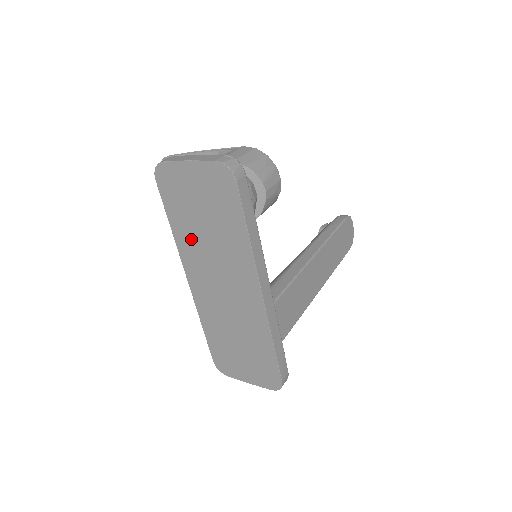
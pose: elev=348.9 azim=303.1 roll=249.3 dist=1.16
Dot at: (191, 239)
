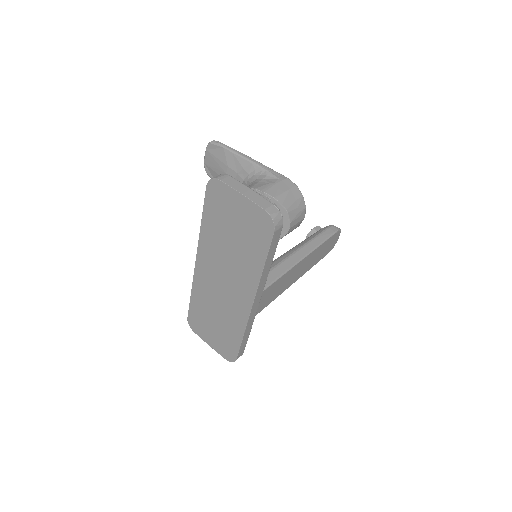
Dot at: (214, 240)
